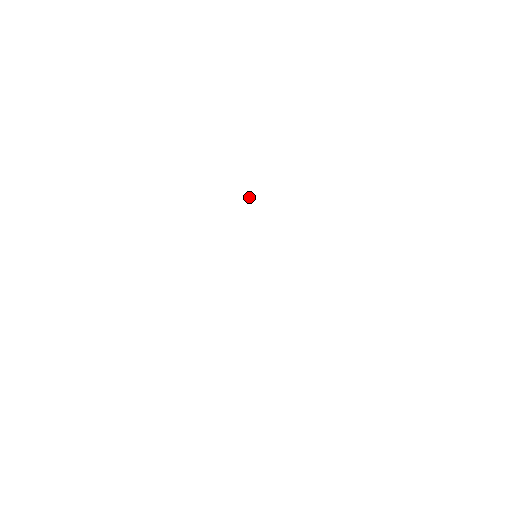
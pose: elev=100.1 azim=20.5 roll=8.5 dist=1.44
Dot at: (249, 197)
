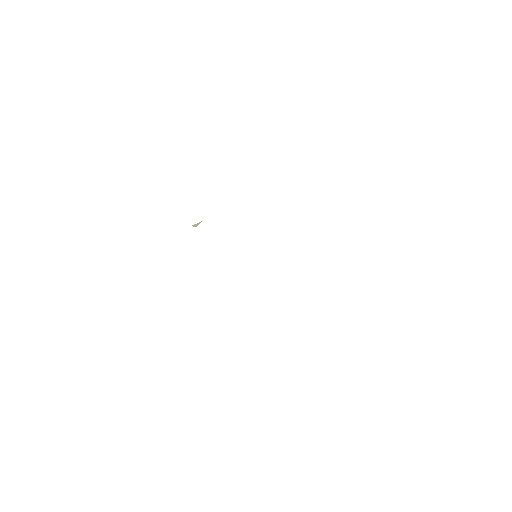
Dot at: (198, 224)
